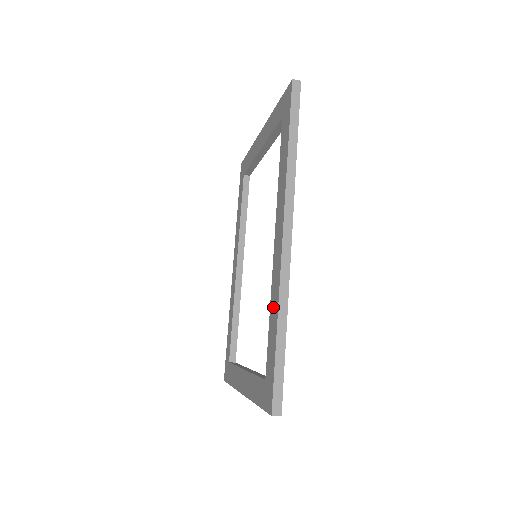
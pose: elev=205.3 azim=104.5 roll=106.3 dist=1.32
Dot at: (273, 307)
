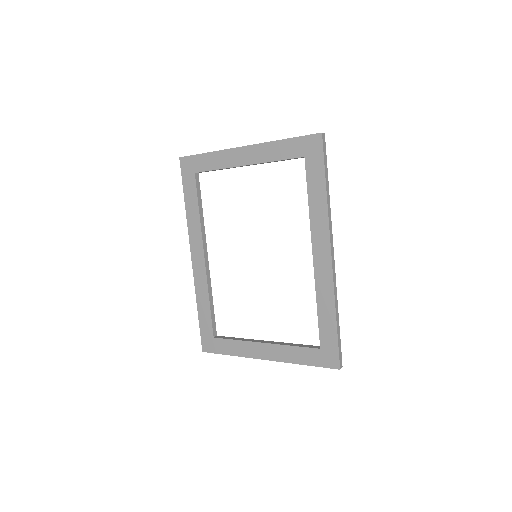
Dot at: (324, 302)
